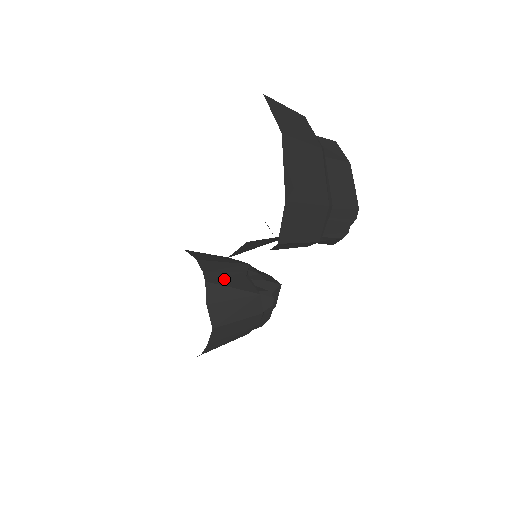
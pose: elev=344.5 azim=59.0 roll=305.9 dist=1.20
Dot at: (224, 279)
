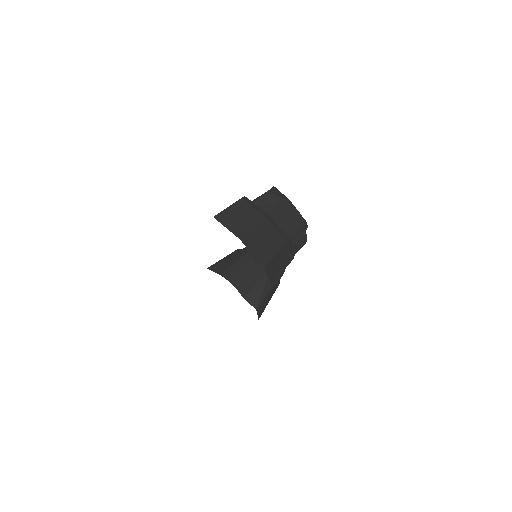
Dot at: (244, 275)
